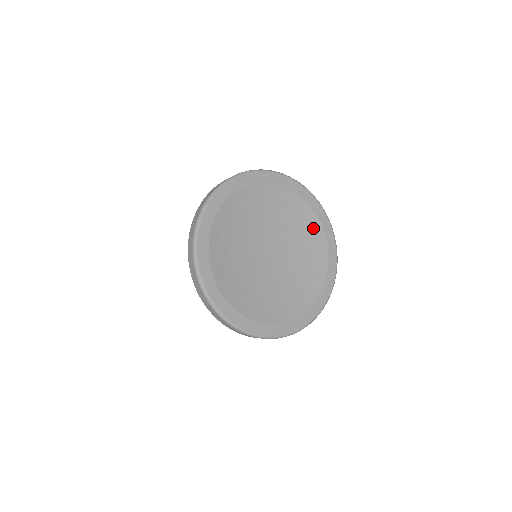
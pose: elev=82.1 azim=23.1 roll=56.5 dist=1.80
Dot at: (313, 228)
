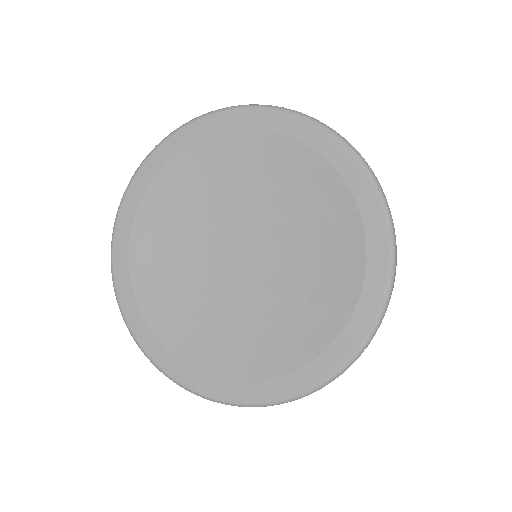
Dot at: (325, 189)
